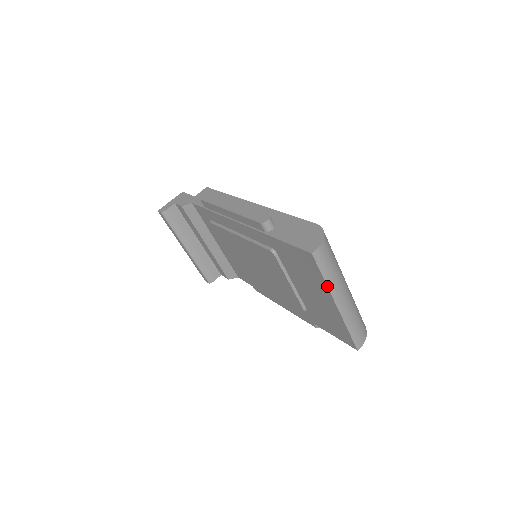
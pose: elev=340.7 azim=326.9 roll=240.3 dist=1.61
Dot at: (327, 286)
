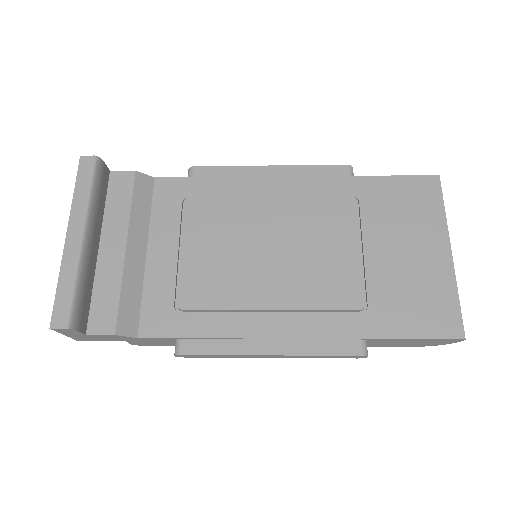
Dot at: (446, 219)
